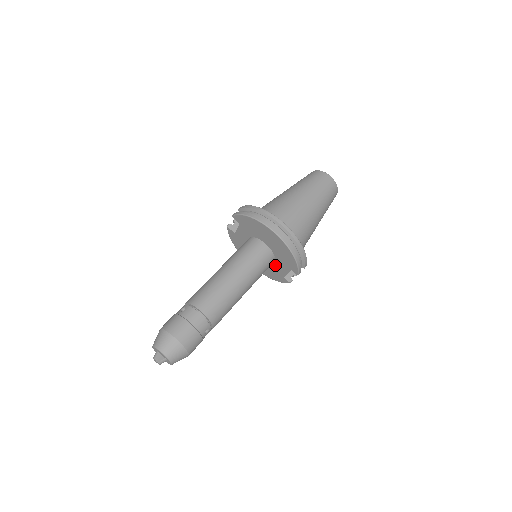
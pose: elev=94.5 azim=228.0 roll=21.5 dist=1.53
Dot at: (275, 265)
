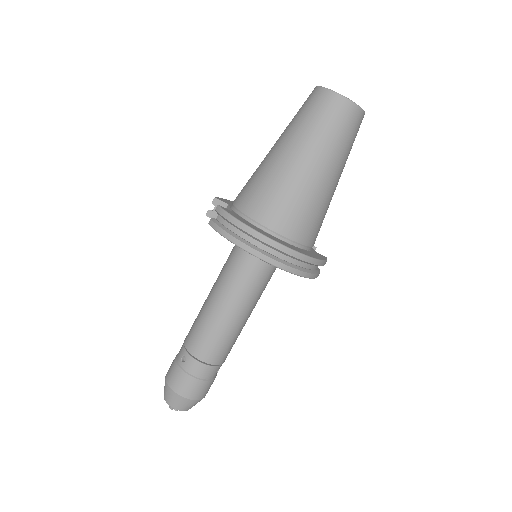
Dot at: occluded
